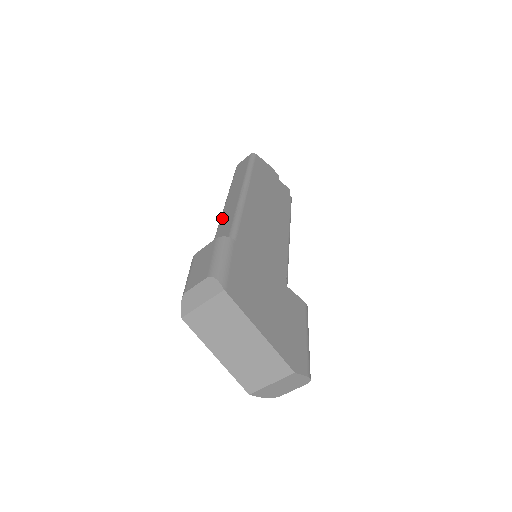
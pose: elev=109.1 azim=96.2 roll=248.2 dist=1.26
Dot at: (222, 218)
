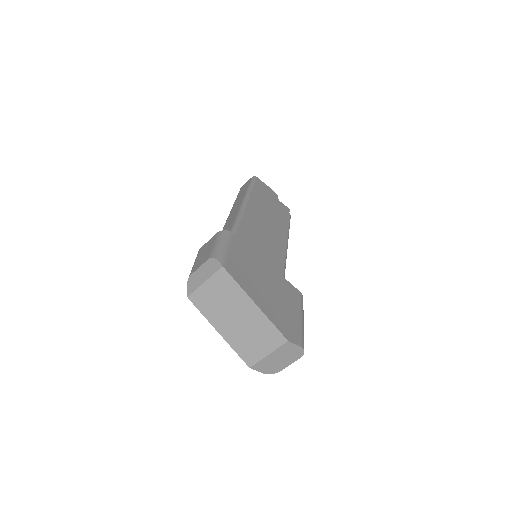
Dot at: (225, 225)
